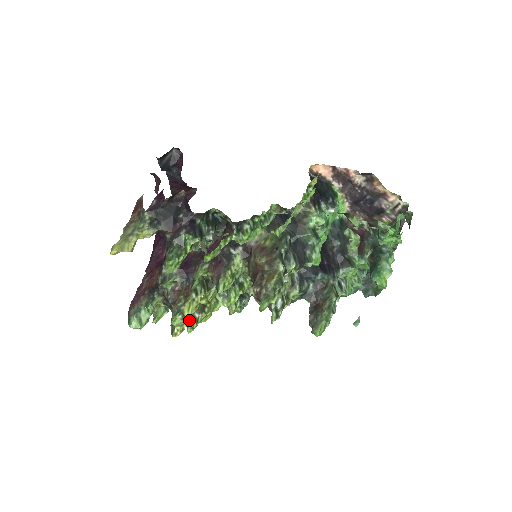
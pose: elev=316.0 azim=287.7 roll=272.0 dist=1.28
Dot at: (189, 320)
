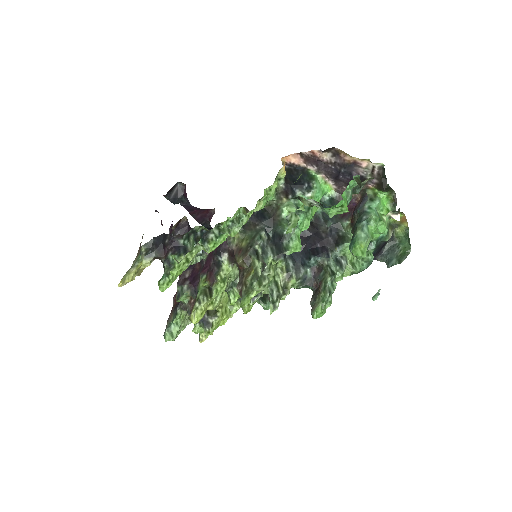
Dot at: (205, 326)
